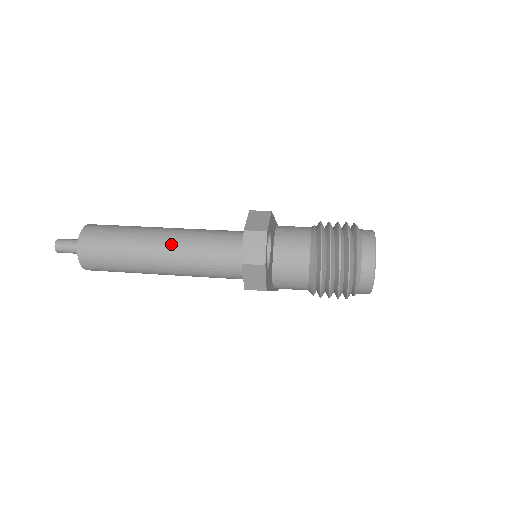
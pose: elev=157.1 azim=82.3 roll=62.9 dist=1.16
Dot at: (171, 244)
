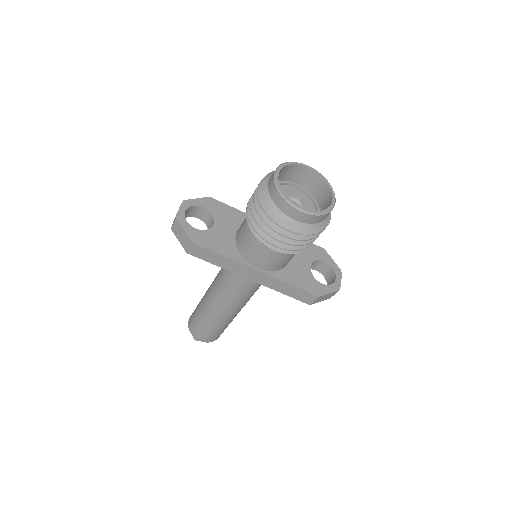
Dot at: occluded
